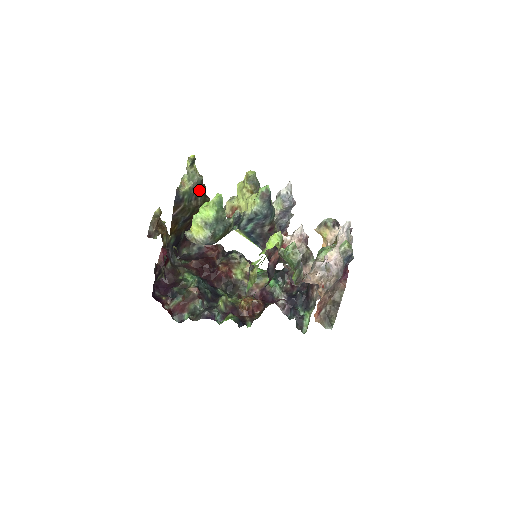
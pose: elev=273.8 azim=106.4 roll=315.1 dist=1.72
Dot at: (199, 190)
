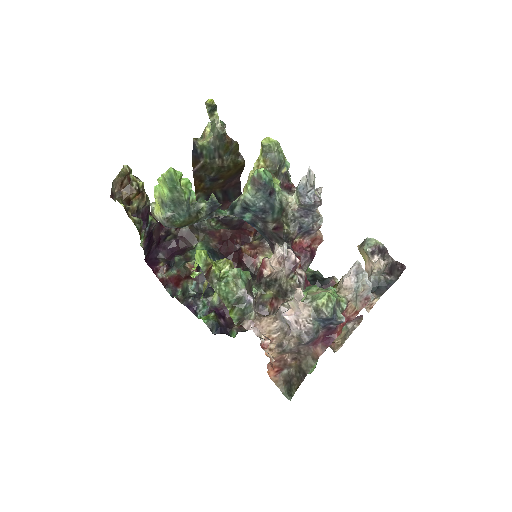
Dot at: (222, 147)
